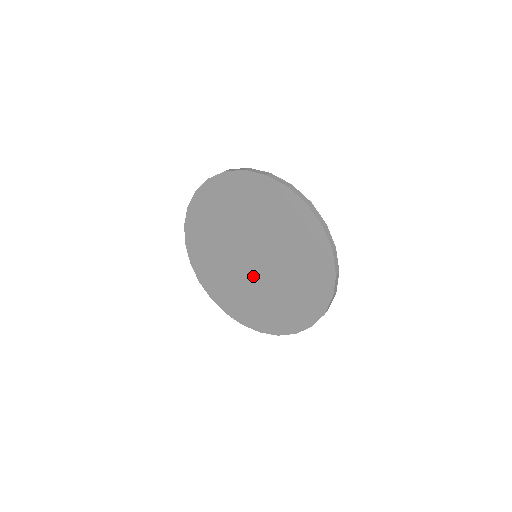
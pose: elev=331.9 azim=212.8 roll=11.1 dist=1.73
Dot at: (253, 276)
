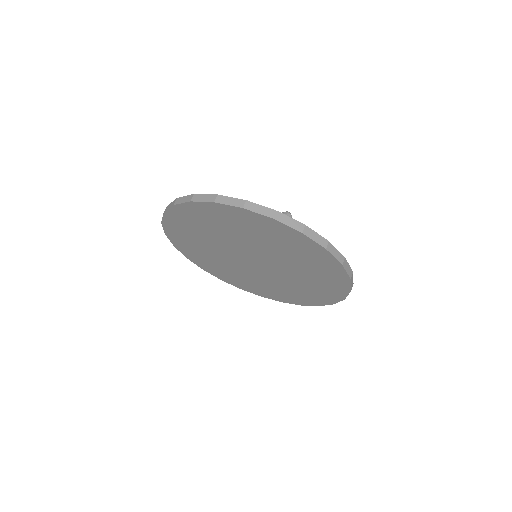
Dot at: (259, 272)
